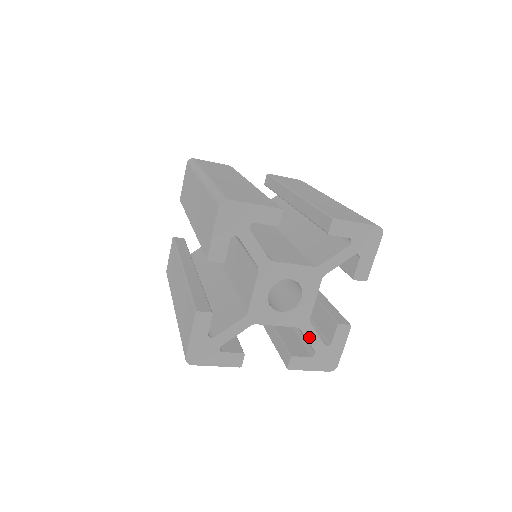
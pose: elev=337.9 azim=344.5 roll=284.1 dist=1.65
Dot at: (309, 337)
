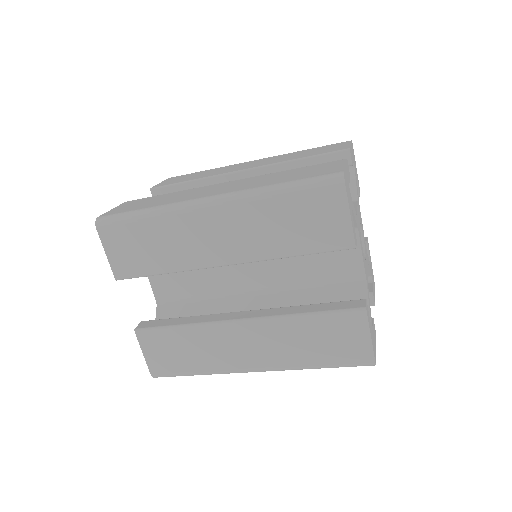
Dot at: (368, 299)
